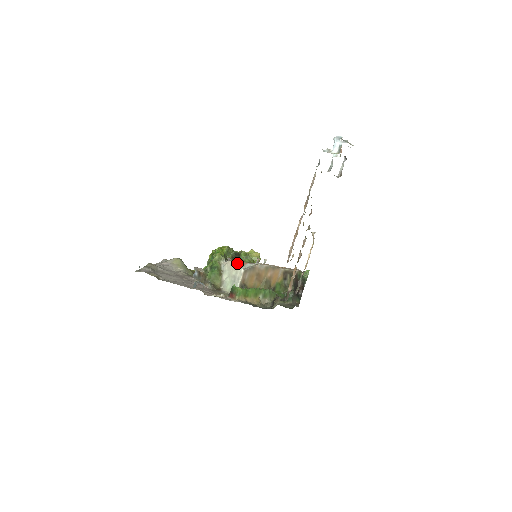
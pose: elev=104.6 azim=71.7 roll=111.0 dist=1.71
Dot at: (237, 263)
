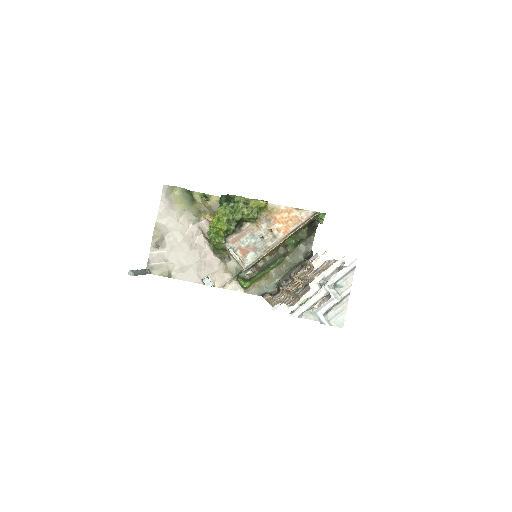
Dot at: (238, 262)
